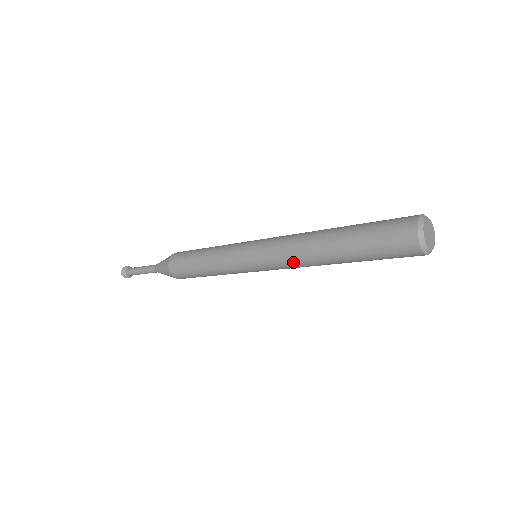
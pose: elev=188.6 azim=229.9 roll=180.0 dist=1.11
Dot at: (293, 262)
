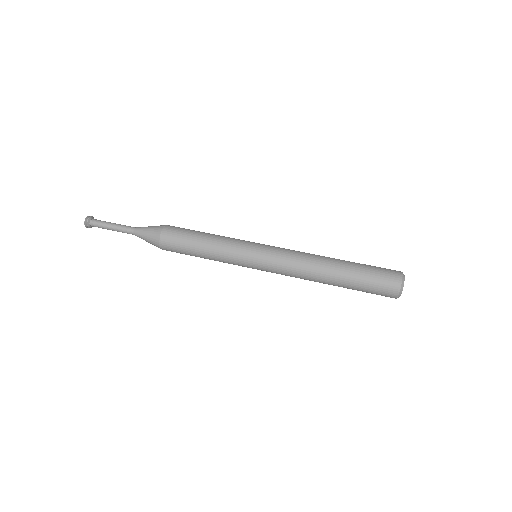
Dot at: occluded
